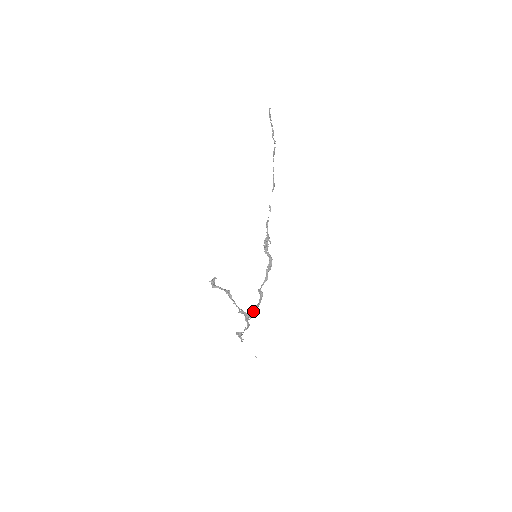
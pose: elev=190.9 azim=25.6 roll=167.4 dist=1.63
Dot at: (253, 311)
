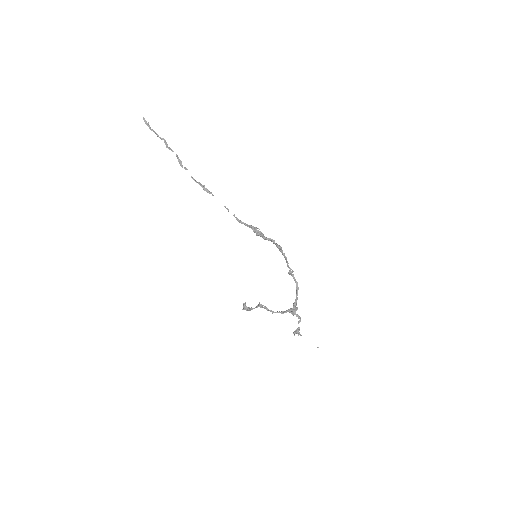
Dot at: (296, 299)
